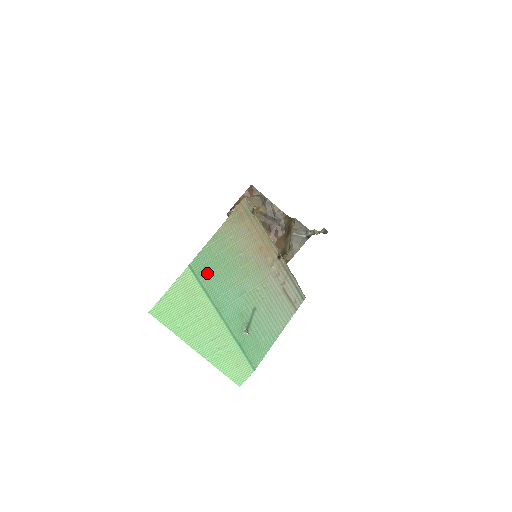
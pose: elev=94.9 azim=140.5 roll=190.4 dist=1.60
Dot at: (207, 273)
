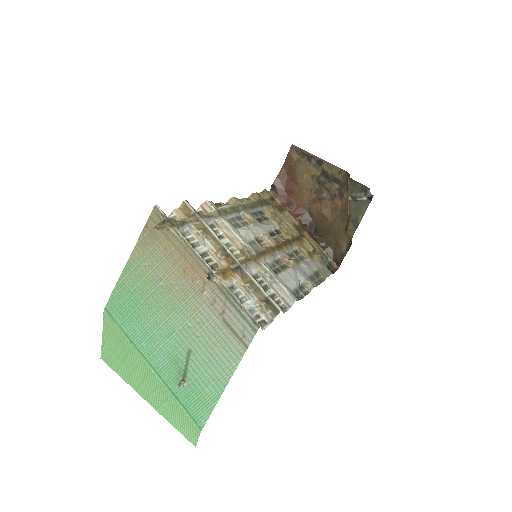
Dot at: (126, 314)
